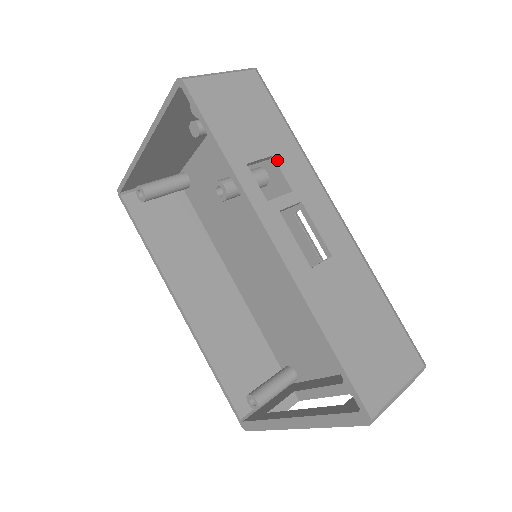
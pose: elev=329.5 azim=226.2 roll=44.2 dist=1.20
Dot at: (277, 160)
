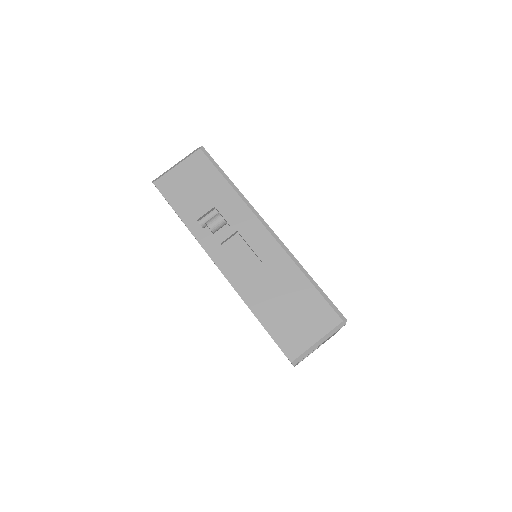
Dot at: (218, 208)
